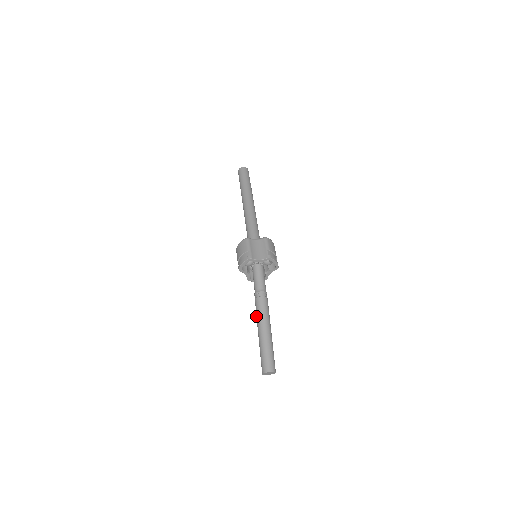
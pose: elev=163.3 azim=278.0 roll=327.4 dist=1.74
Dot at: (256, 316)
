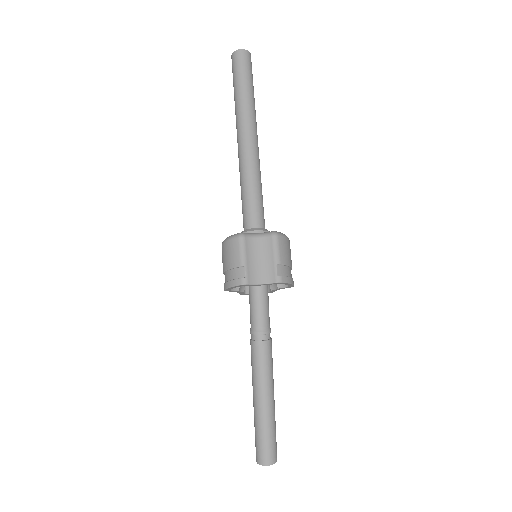
Dot at: occluded
